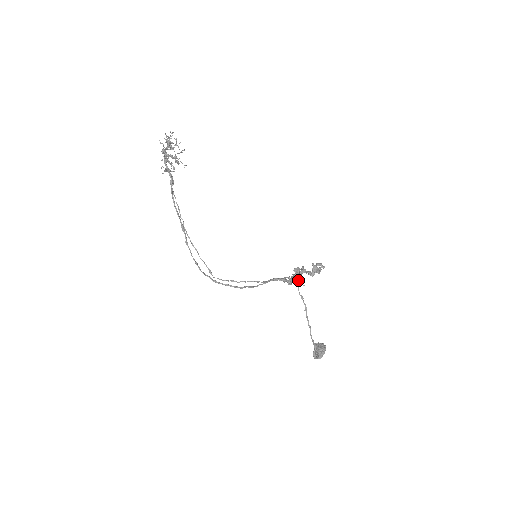
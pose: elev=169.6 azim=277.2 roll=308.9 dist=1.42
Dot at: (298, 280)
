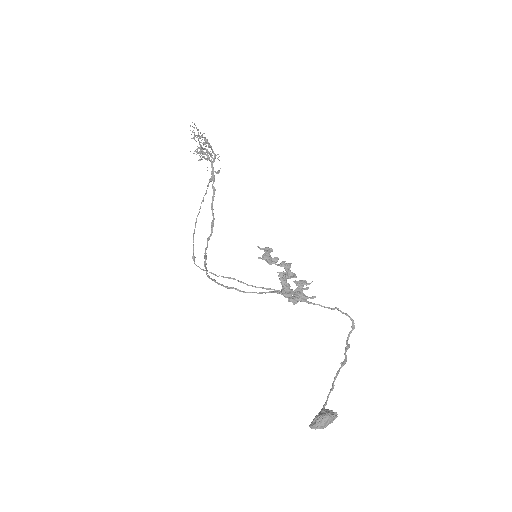
Dot at: (283, 288)
